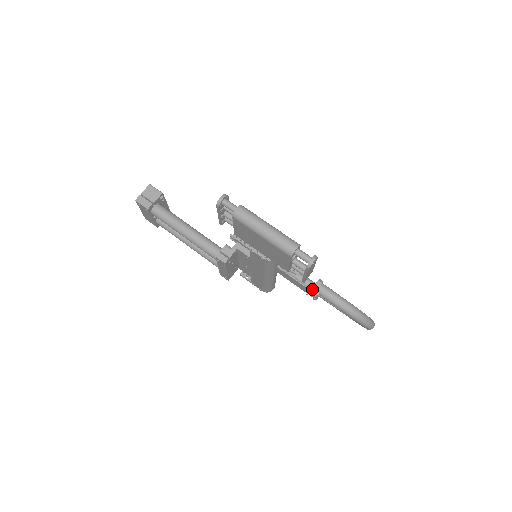
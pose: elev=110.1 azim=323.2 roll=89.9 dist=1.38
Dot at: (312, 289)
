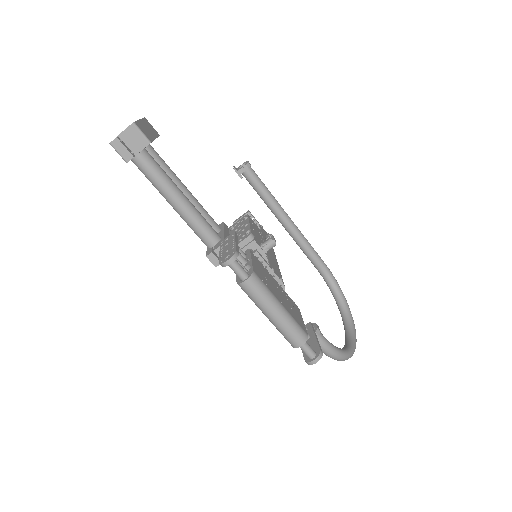
Dot at: occluded
